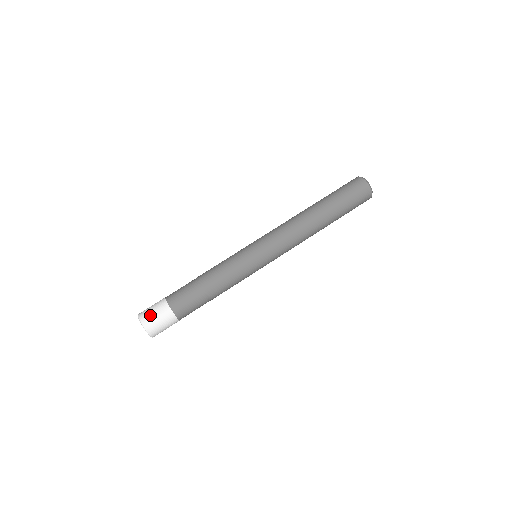
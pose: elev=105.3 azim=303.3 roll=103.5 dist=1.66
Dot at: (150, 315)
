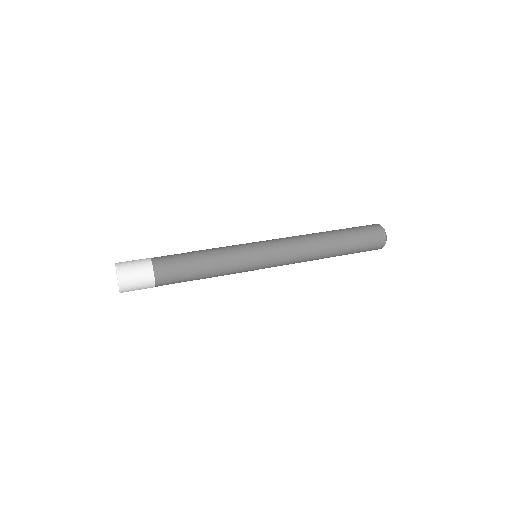
Dot at: occluded
